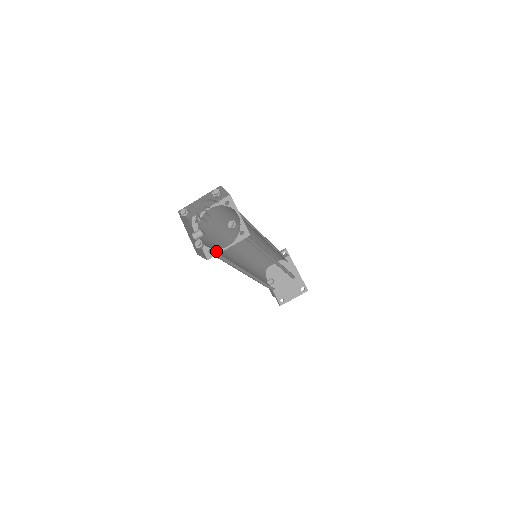
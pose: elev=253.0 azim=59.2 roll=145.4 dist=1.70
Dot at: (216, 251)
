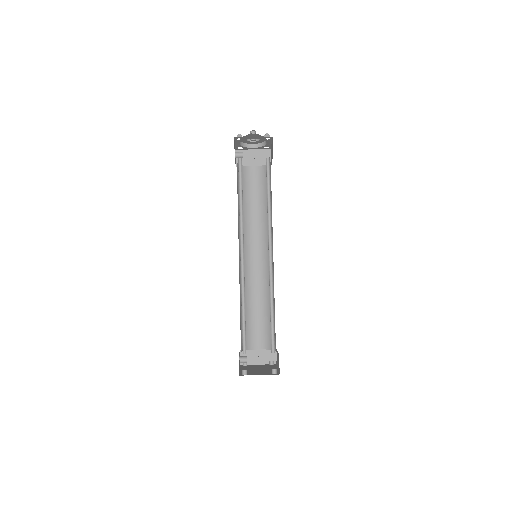
Dot at: occluded
